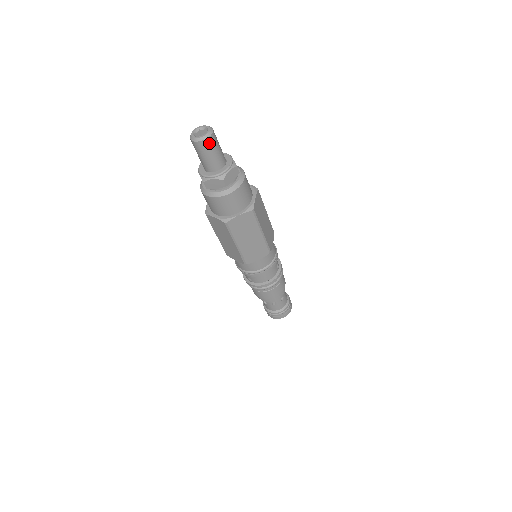
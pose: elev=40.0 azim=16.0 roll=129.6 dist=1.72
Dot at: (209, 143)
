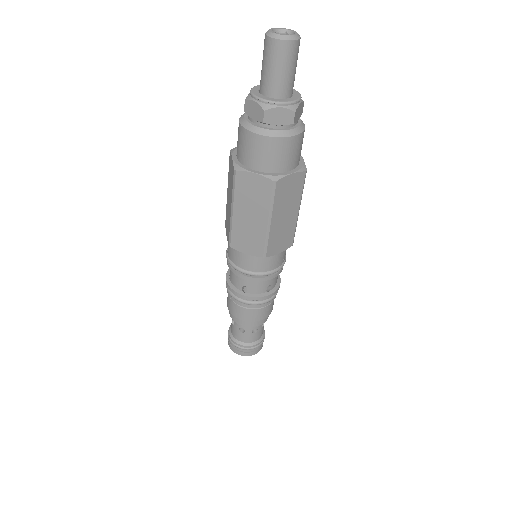
Dot at: (296, 49)
